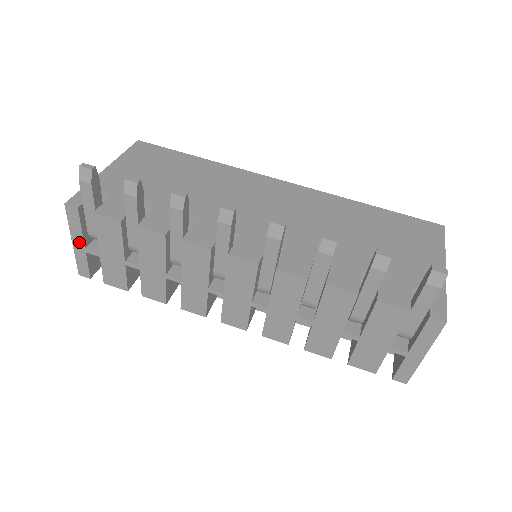
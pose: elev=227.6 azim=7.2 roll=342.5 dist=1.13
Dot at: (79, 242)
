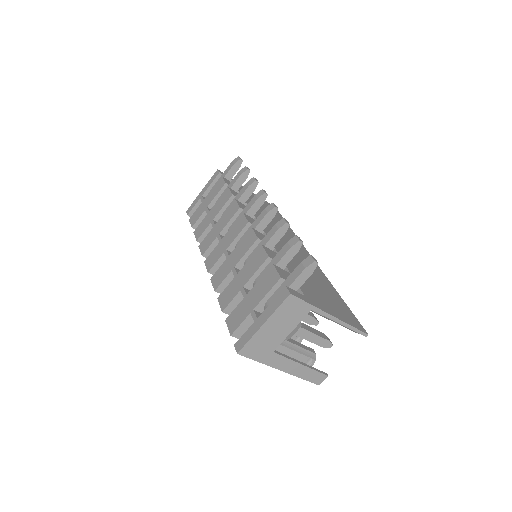
Dot at: (203, 191)
